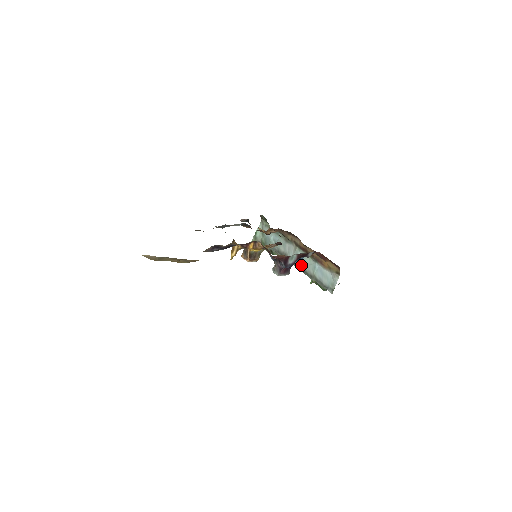
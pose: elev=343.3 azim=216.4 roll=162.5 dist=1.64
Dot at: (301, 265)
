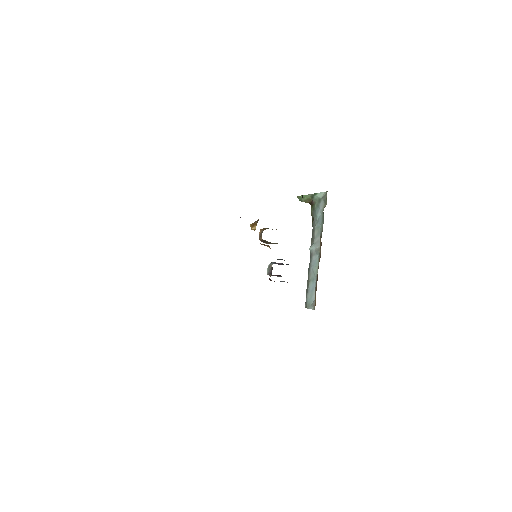
Dot at: (311, 263)
